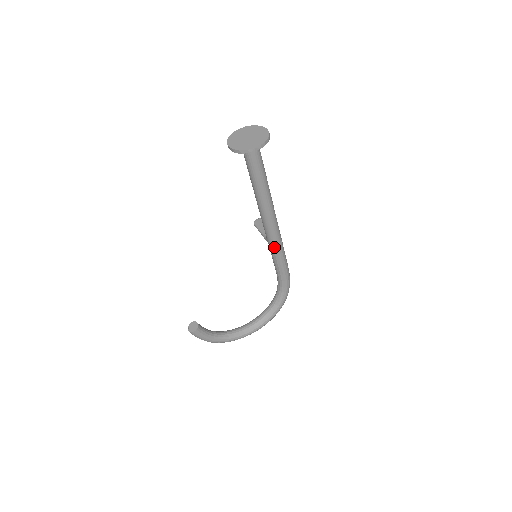
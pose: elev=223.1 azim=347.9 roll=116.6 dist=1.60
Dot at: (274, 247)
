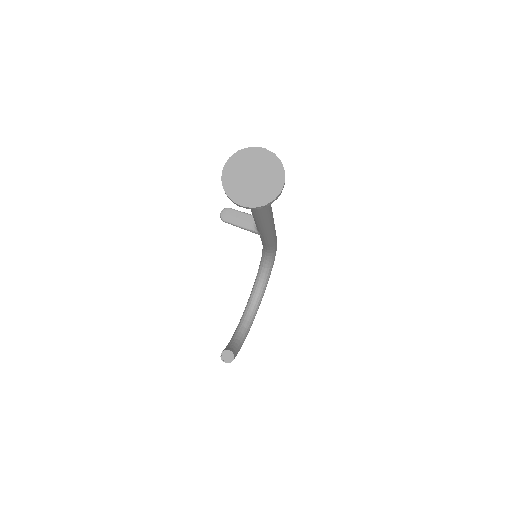
Dot at: (271, 236)
